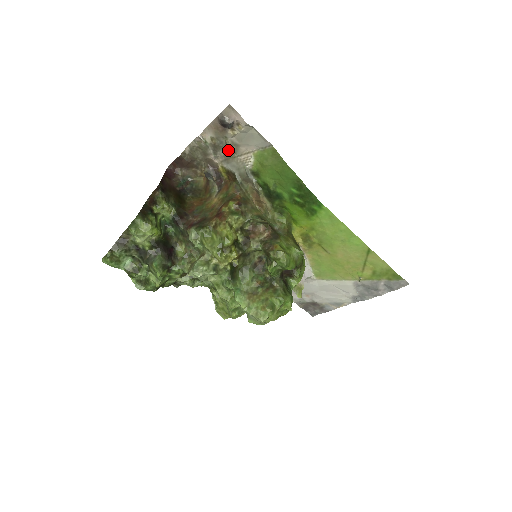
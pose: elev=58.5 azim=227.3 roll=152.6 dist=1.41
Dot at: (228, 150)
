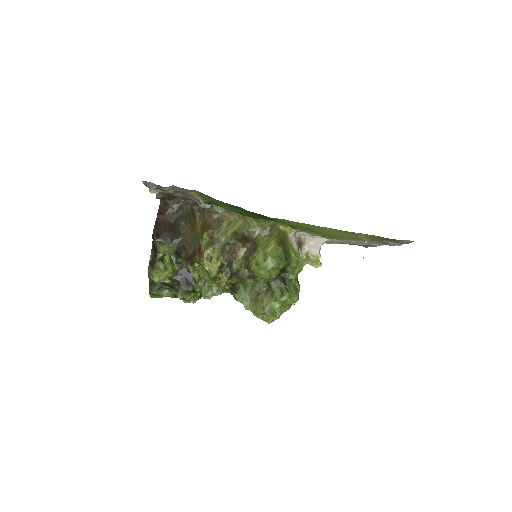
Dot at: (178, 192)
